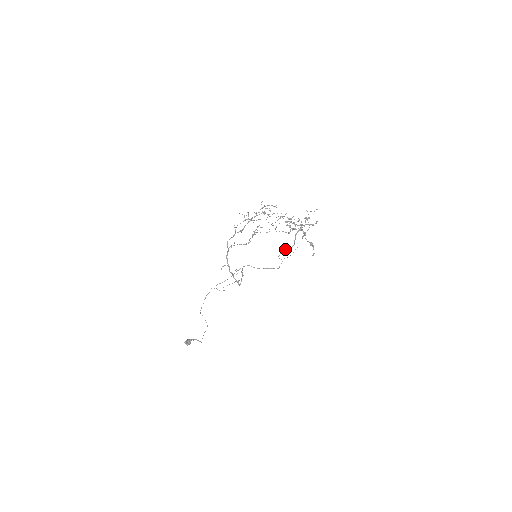
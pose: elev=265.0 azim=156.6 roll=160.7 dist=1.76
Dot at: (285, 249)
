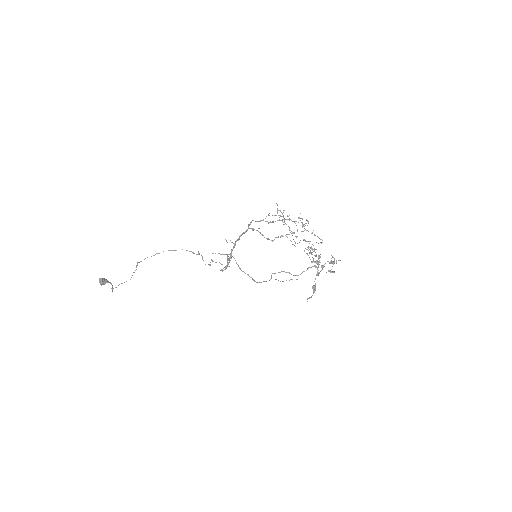
Dot at: (288, 272)
